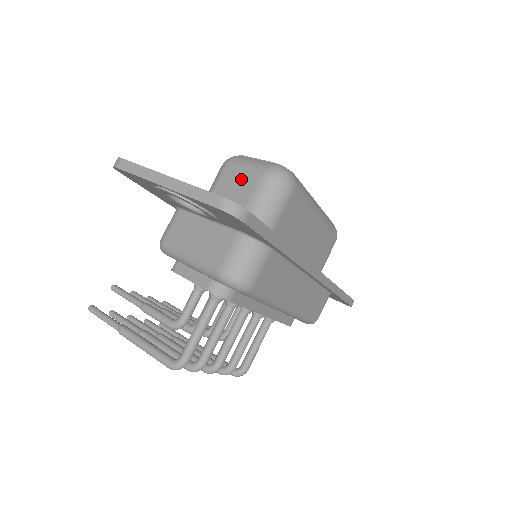
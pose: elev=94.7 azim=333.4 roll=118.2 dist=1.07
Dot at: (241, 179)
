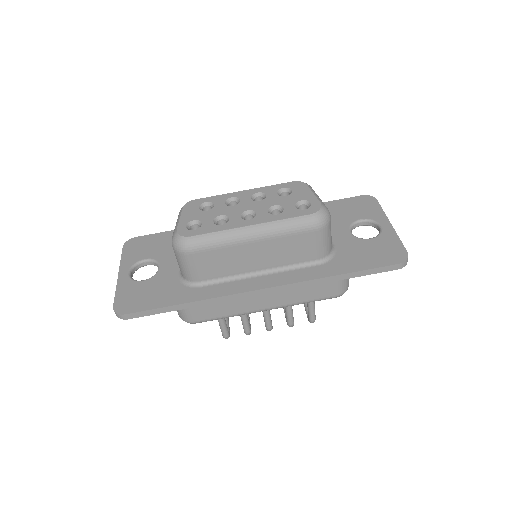
Dot at: occluded
